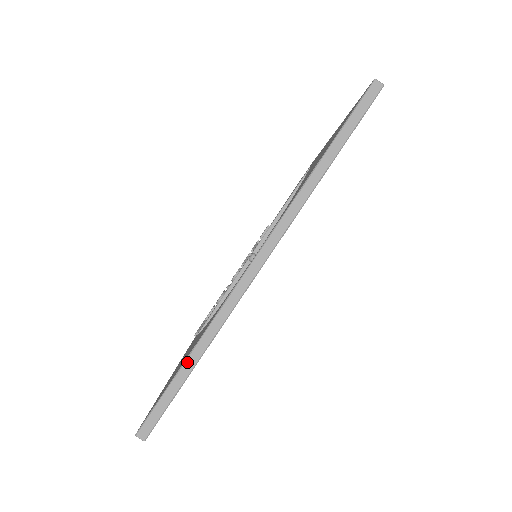
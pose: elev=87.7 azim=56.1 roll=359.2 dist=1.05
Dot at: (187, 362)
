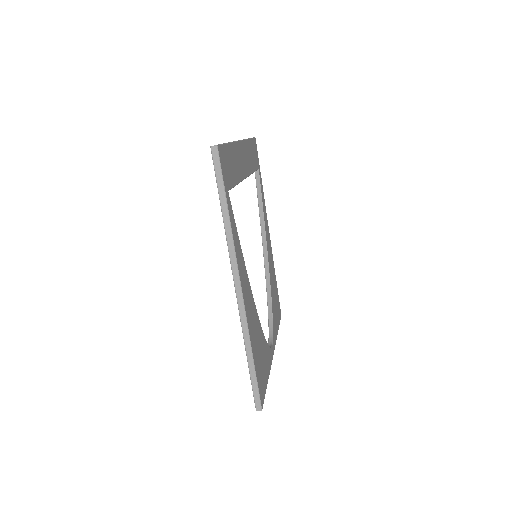
Dot at: occluded
